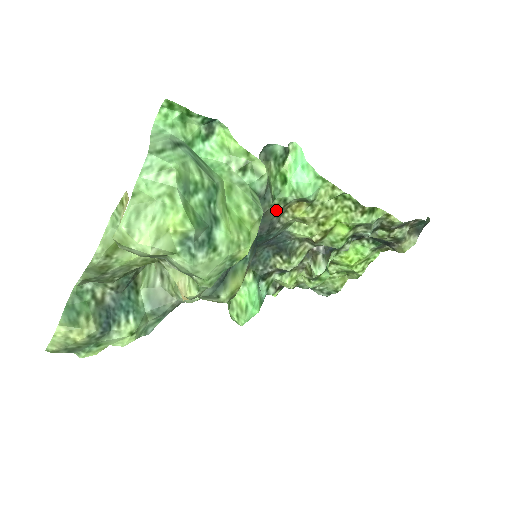
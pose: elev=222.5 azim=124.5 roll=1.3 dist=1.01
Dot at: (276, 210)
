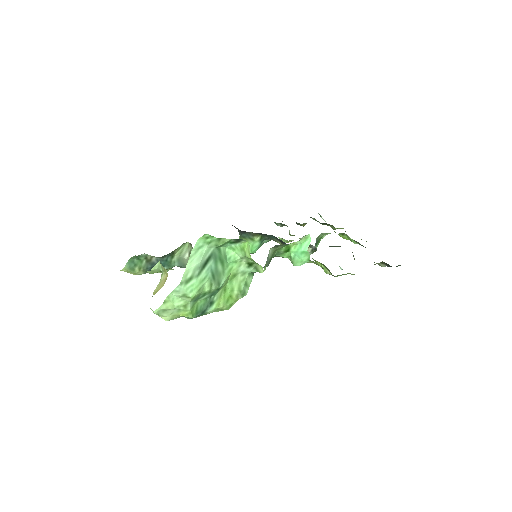
Dot at: (275, 256)
